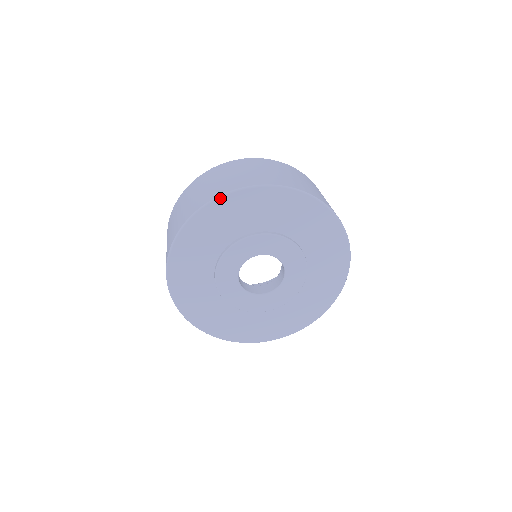
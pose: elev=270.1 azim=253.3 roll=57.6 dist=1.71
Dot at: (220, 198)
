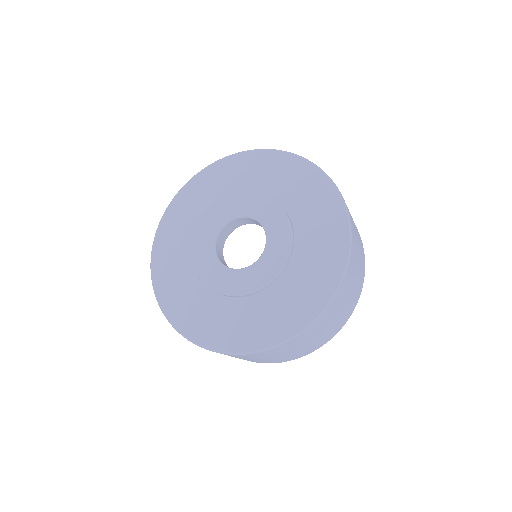
Dot at: (160, 224)
